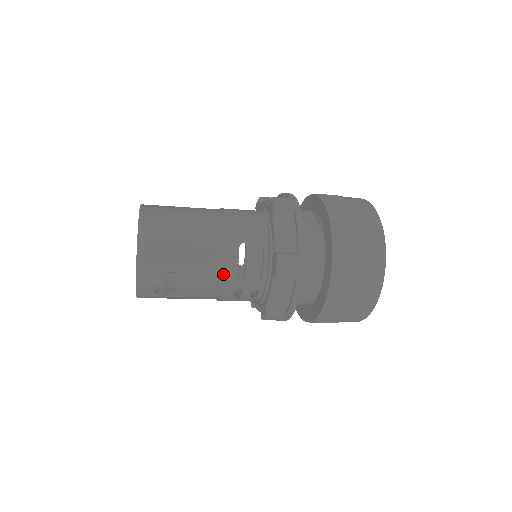
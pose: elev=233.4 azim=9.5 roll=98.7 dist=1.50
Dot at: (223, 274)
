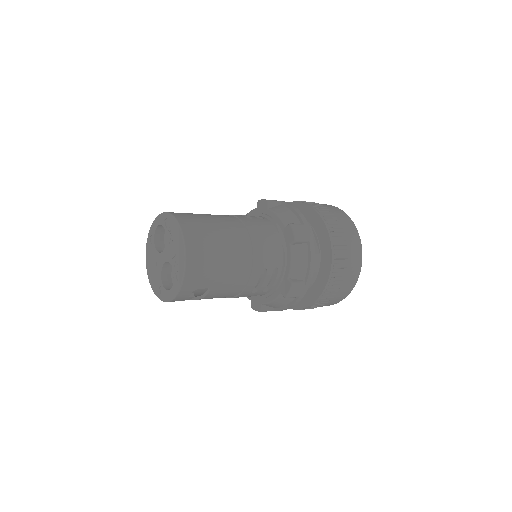
Dot at: (242, 290)
